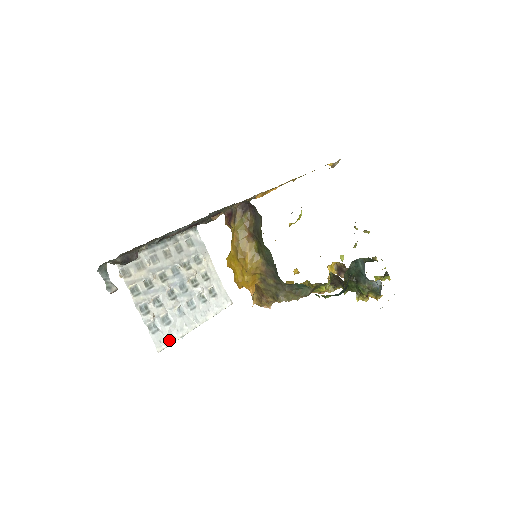
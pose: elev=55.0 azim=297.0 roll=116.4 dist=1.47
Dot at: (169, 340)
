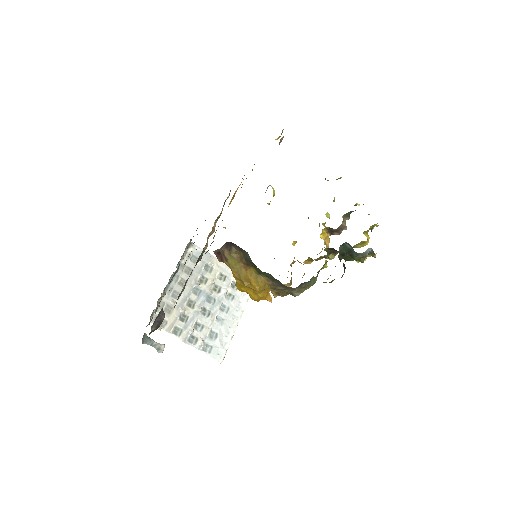
Dot at: (224, 348)
